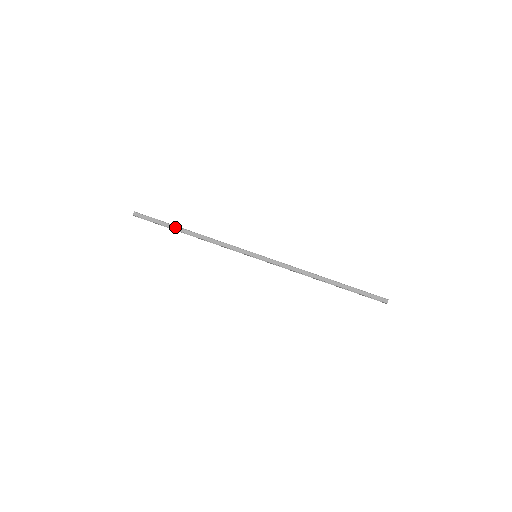
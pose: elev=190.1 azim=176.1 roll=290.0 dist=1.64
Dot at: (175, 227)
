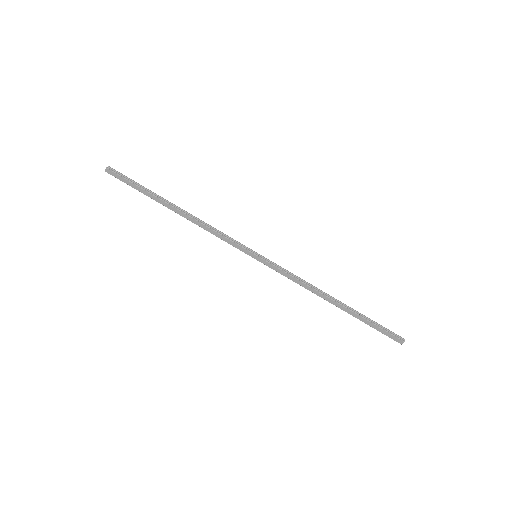
Dot at: (158, 200)
